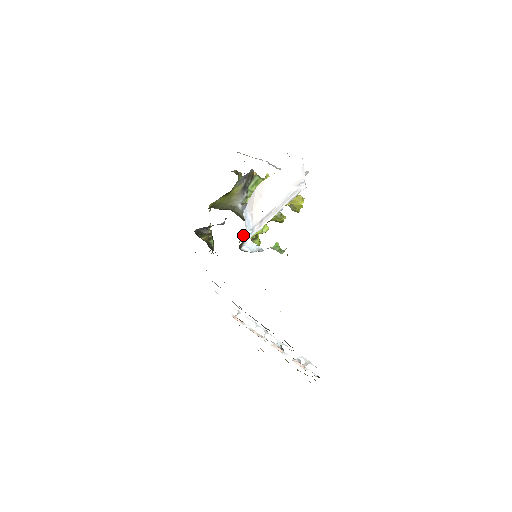
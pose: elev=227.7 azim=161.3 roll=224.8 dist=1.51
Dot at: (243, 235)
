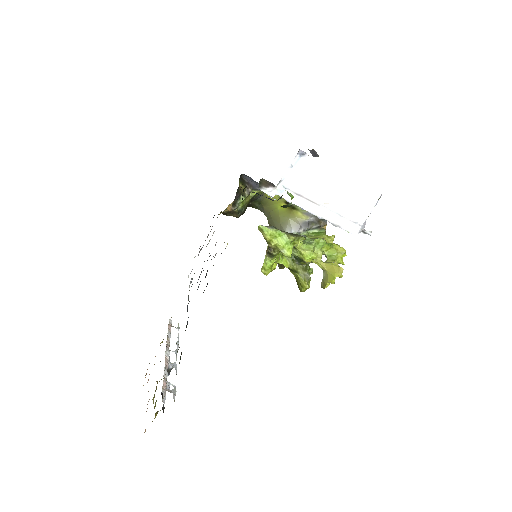
Dot at: (268, 226)
